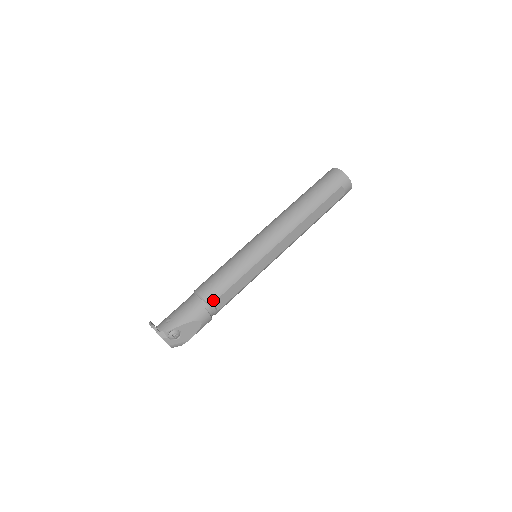
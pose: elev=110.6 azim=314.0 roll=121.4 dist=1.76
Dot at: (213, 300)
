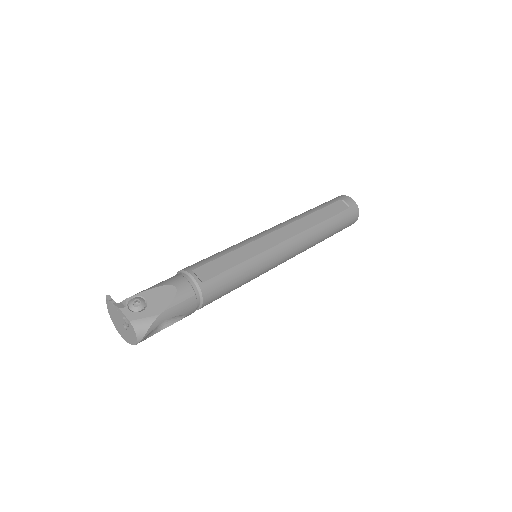
Dot at: (193, 268)
